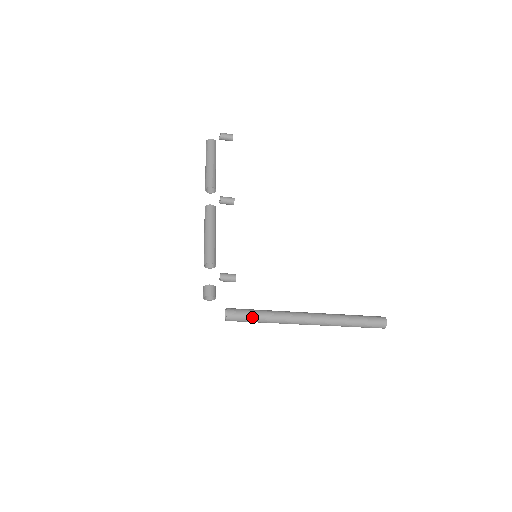
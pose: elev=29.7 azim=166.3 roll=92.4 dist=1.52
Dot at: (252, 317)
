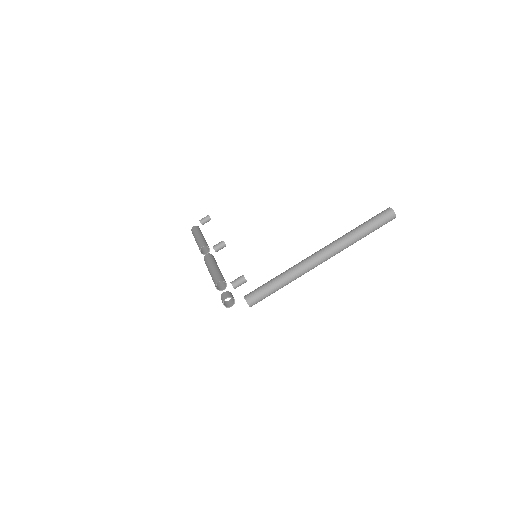
Dot at: (267, 287)
